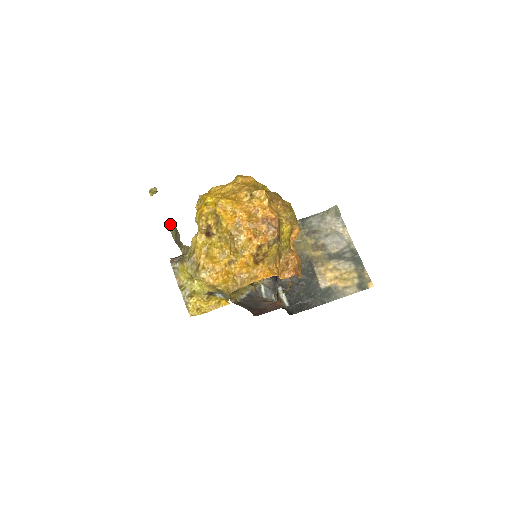
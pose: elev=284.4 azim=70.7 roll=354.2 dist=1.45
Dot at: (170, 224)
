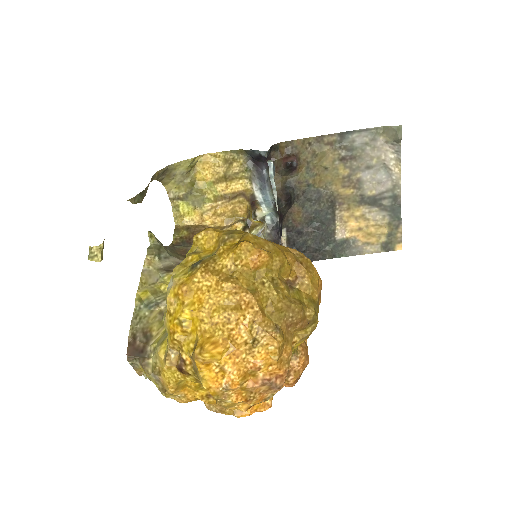
Dot at: (133, 197)
